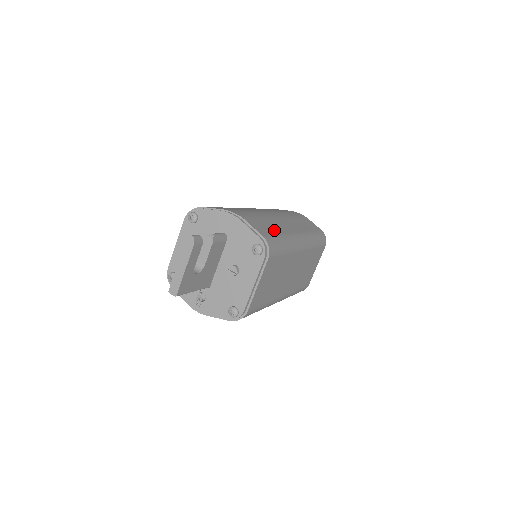
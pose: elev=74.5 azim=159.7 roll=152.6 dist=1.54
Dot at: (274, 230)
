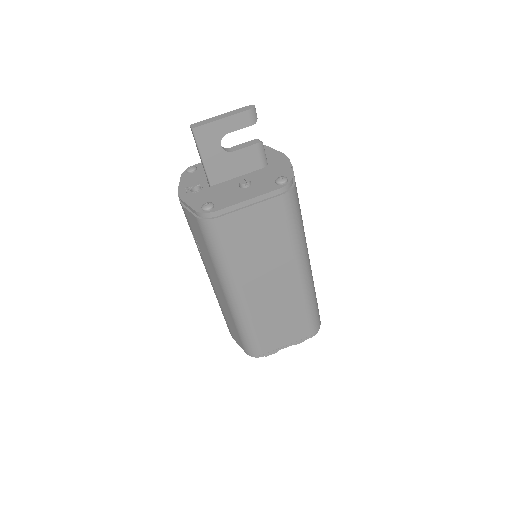
Dot at: occluded
